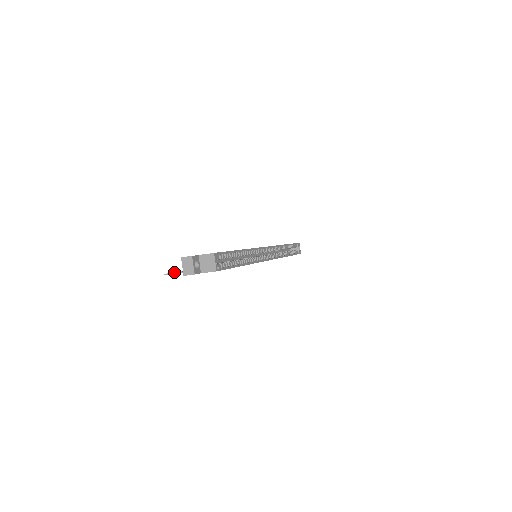
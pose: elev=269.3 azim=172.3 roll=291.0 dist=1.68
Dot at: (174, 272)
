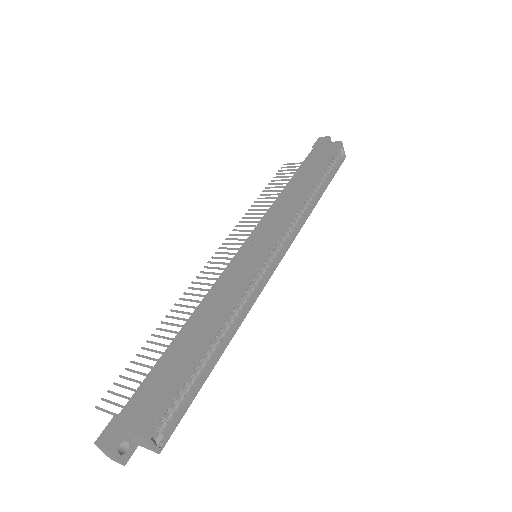
Dot at: (109, 401)
